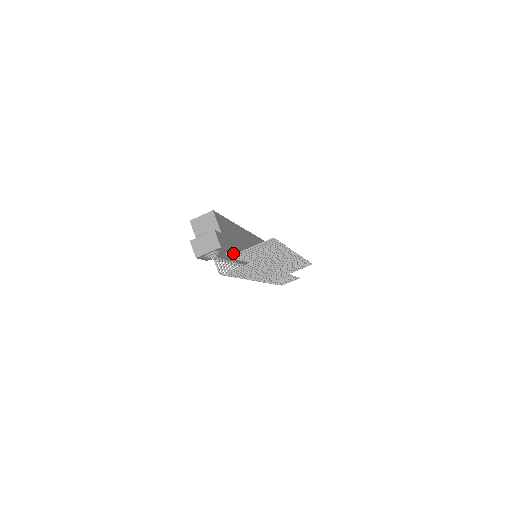
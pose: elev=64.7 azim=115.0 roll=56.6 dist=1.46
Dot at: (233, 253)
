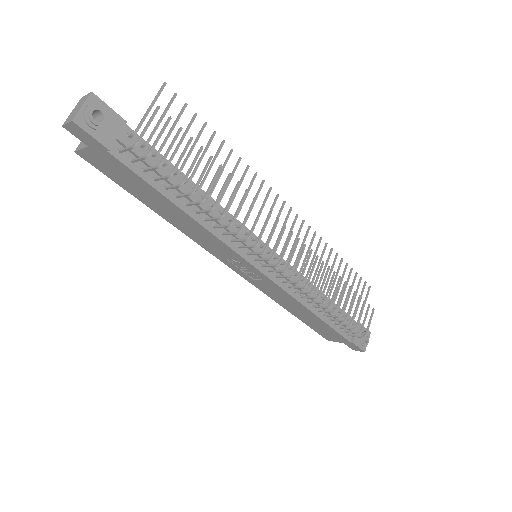
Dot at: (153, 155)
